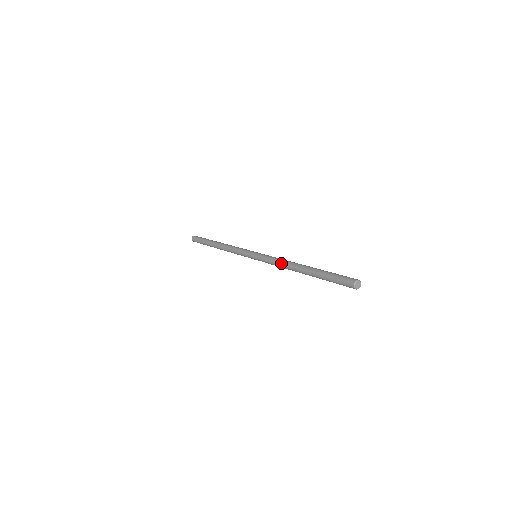
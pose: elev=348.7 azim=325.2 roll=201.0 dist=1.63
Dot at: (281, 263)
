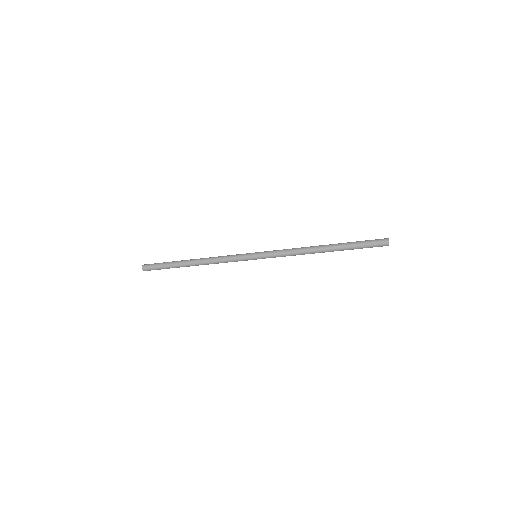
Dot at: (297, 249)
